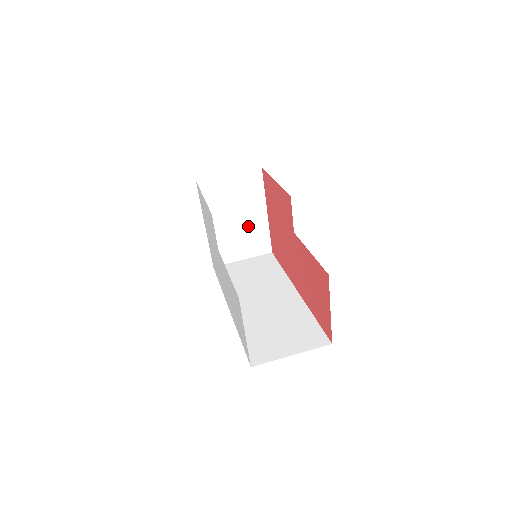
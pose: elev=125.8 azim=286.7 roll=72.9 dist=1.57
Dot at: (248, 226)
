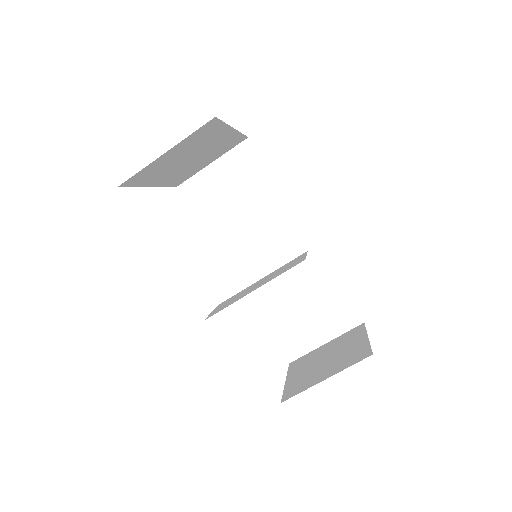
Dot at: (210, 150)
